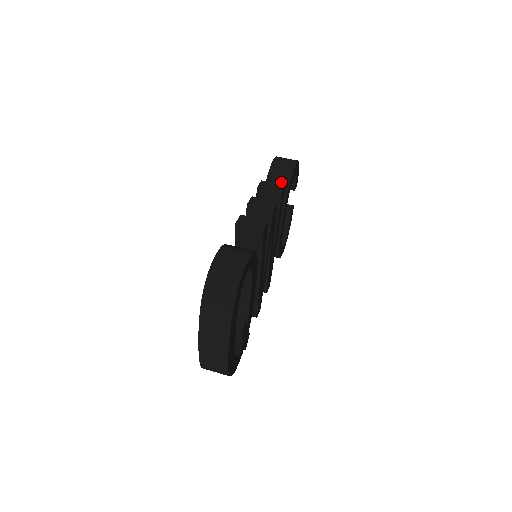
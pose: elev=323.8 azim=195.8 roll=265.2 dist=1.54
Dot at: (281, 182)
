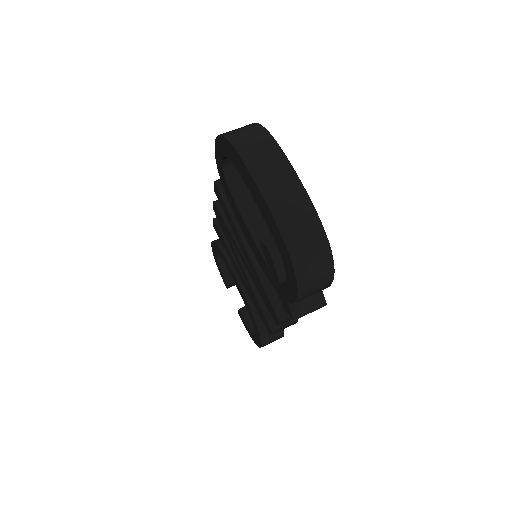
Dot at: occluded
